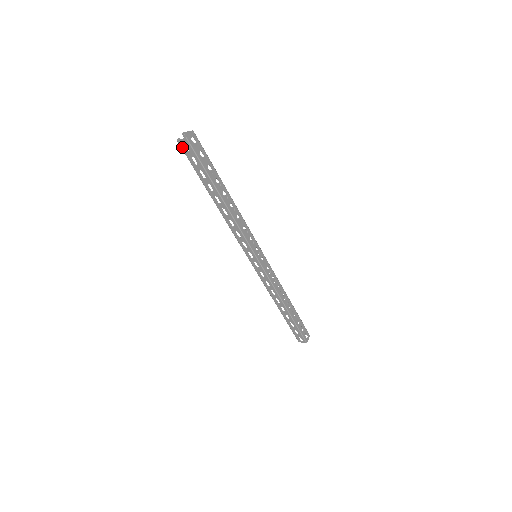
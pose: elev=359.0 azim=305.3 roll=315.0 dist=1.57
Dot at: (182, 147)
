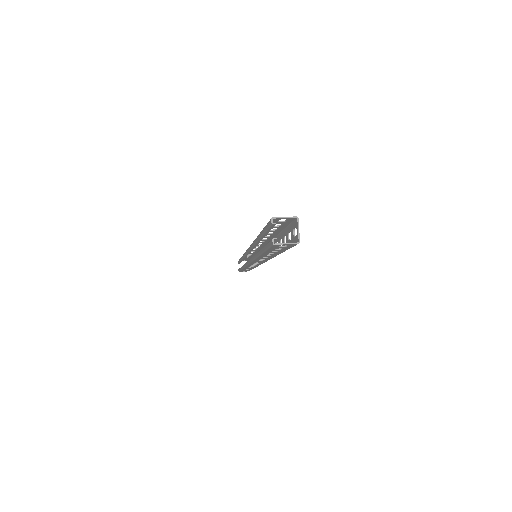
Dot at: (274, 246)
